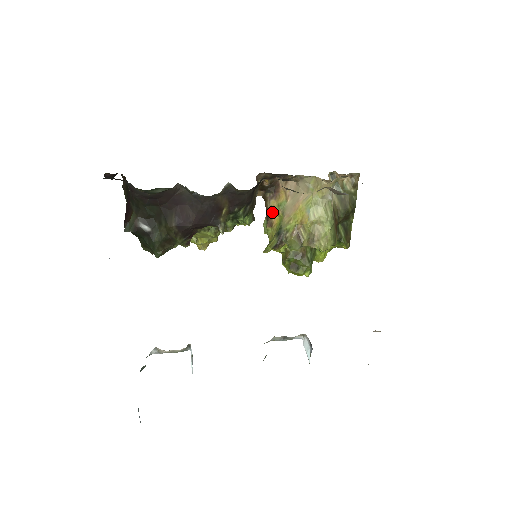
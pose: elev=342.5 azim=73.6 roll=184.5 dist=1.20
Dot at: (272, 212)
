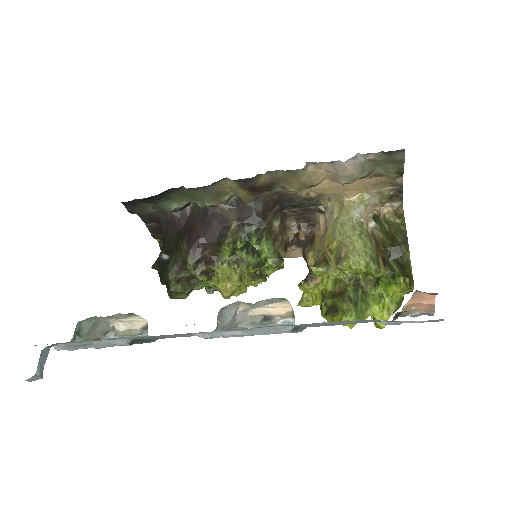
Dot at: occluded
